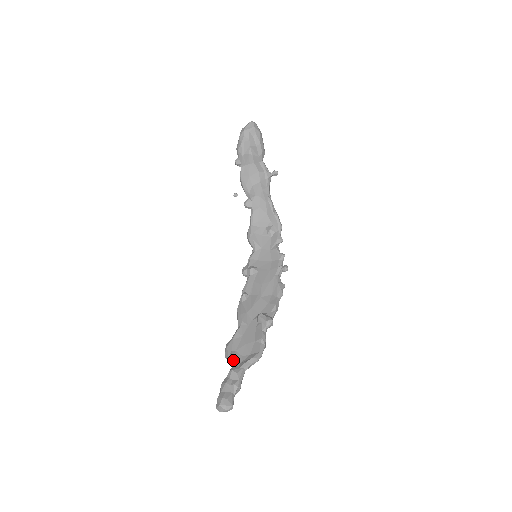
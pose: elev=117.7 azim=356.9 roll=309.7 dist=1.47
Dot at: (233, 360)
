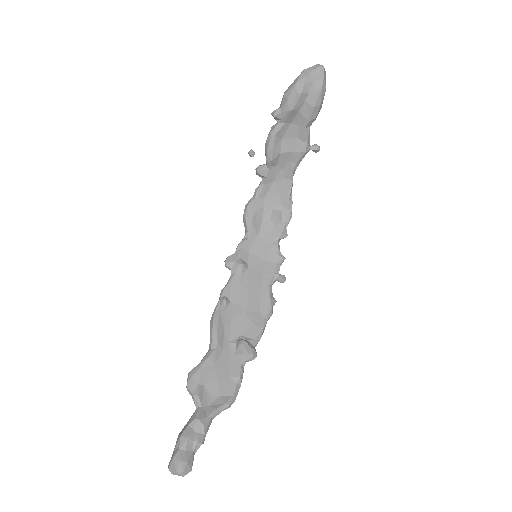
Dot at: (199, 401)
